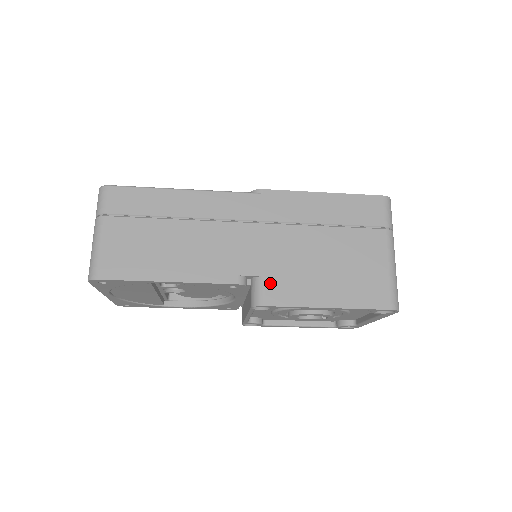
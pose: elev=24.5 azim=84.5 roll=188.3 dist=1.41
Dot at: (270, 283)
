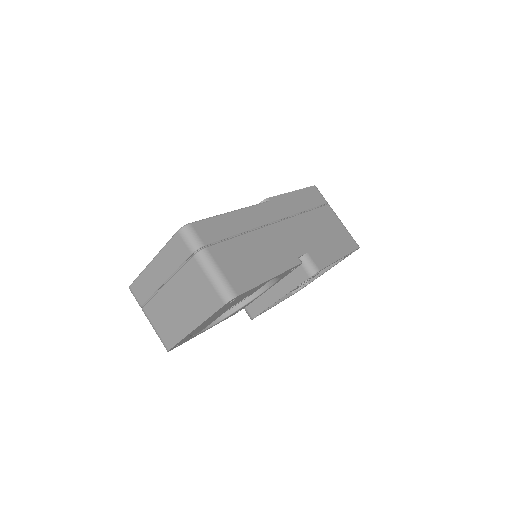
Dot at: (312, 255)
